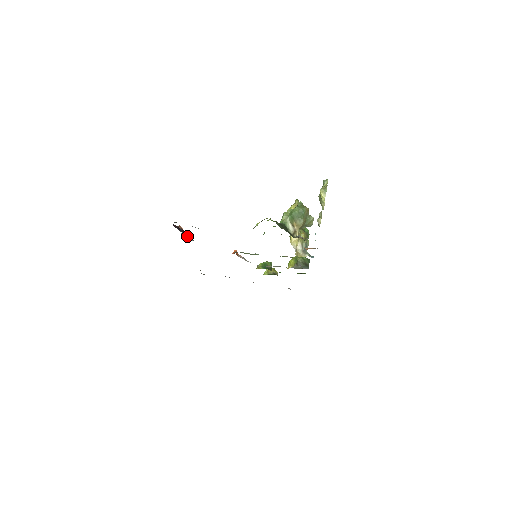
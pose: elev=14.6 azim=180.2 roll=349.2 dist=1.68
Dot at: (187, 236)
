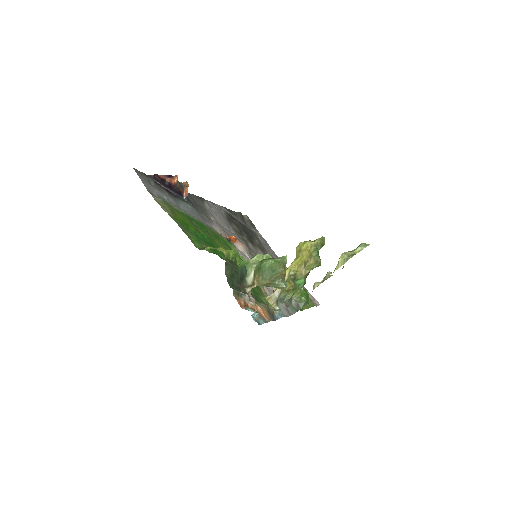
Dot at: (184, 190)
